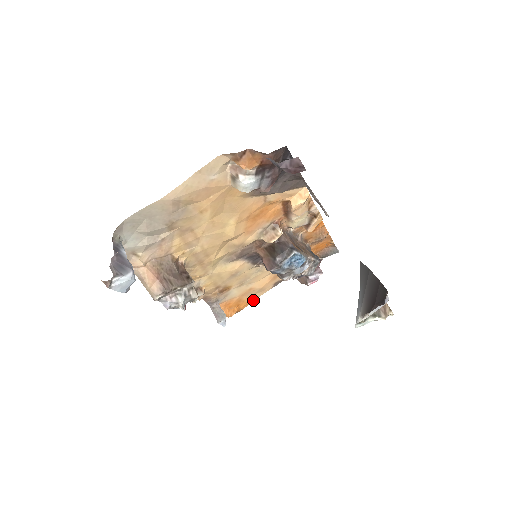
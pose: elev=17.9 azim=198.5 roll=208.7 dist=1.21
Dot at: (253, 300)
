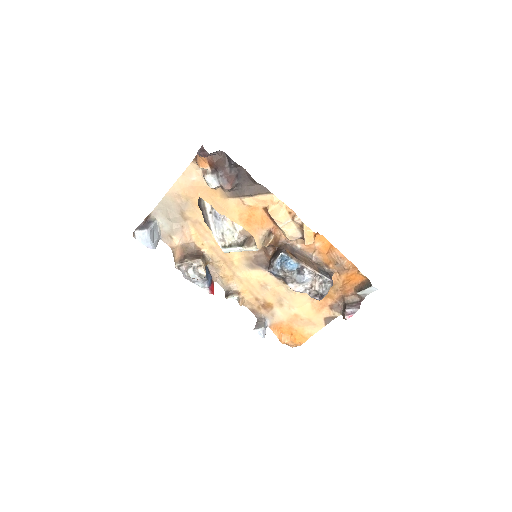
Dot at: occluded
